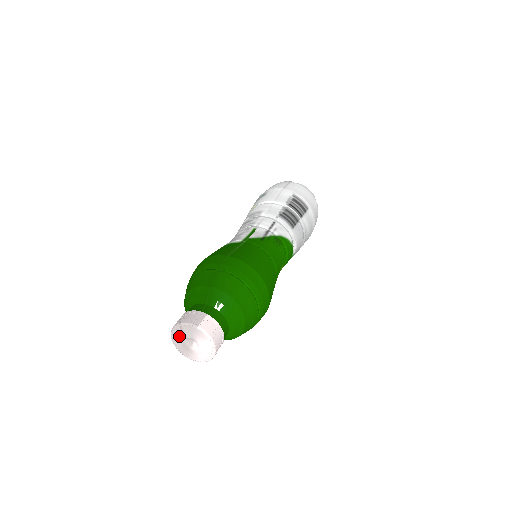
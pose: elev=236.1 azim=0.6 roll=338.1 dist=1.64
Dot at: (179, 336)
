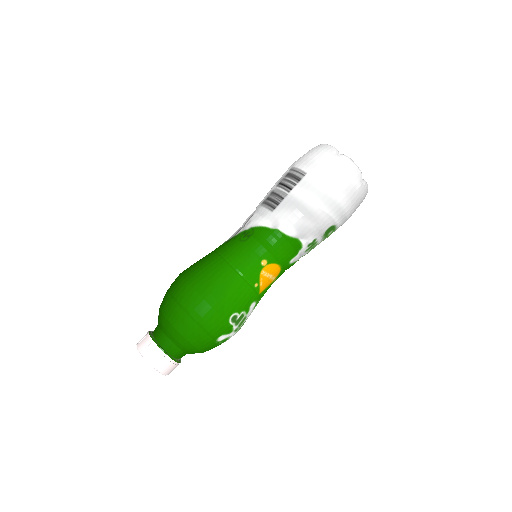
Dot at: occluded
